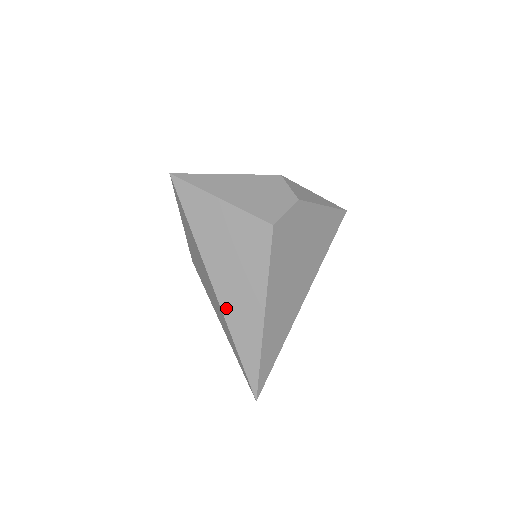
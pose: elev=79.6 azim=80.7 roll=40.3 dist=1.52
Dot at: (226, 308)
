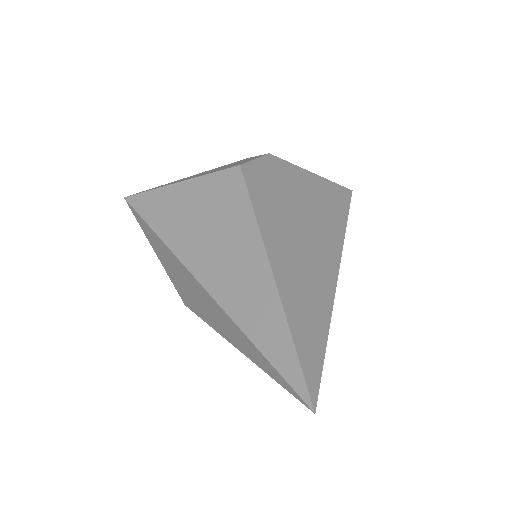
Dot at: (221, 296)
